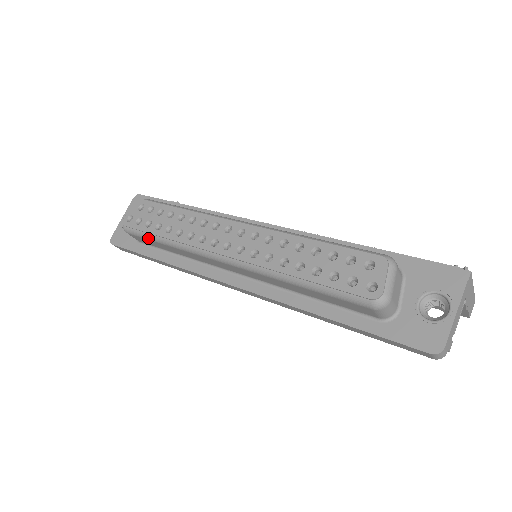
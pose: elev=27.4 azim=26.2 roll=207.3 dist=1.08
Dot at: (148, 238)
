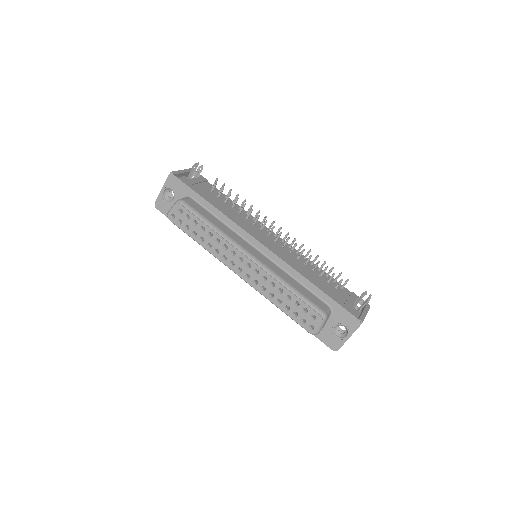
Dot at: (187, 234)
